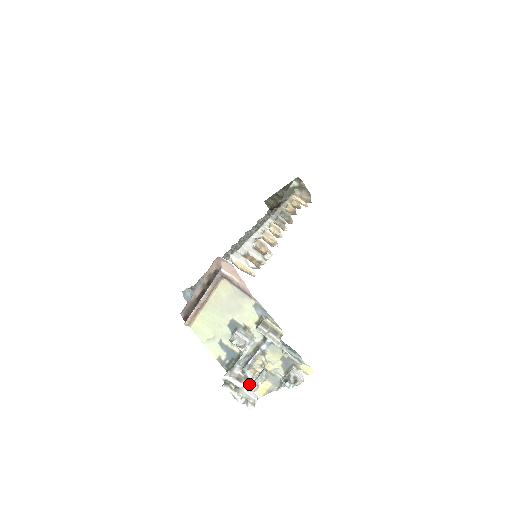
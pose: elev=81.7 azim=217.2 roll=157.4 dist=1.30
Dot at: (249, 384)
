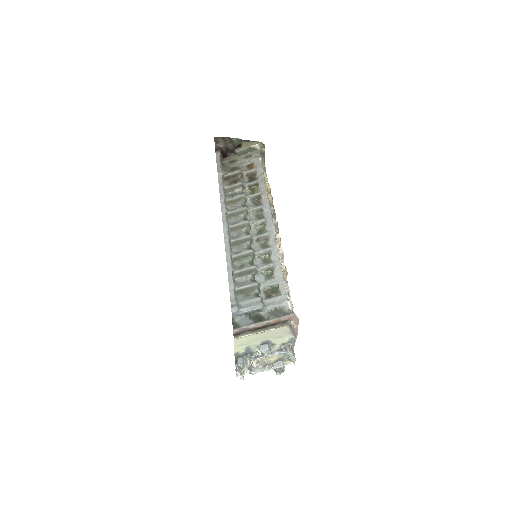
Dot at: (255, 372)
